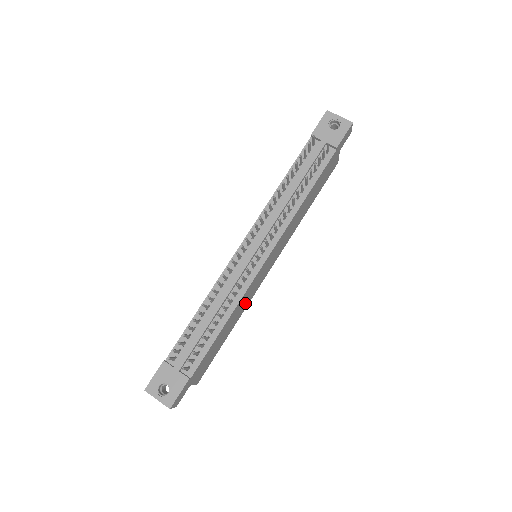
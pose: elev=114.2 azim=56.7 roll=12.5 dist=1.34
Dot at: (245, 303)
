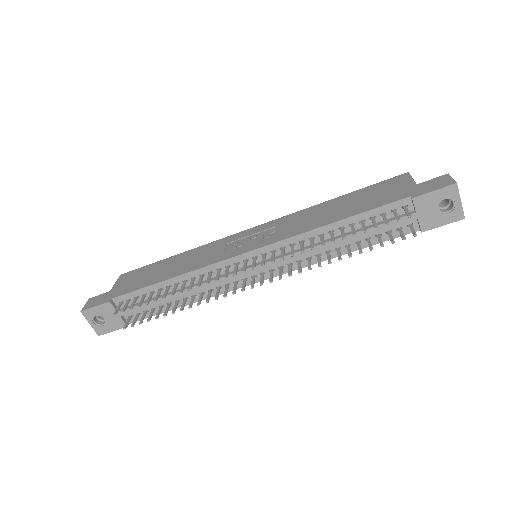
Dot at: occluded
